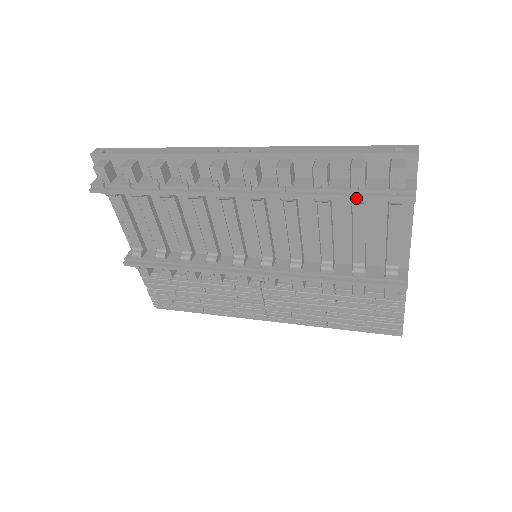
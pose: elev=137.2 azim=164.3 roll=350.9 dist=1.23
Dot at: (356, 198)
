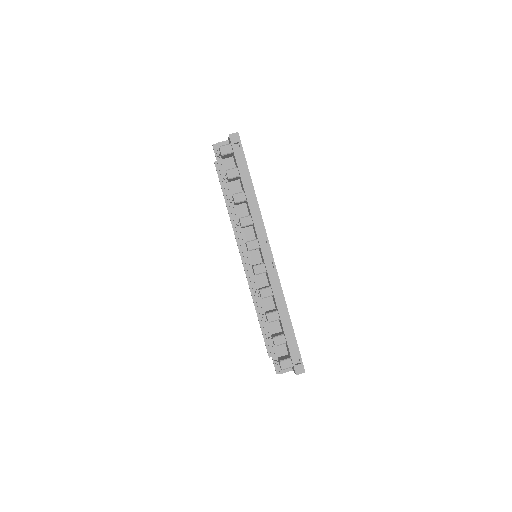
Dot at: (267, 340)
